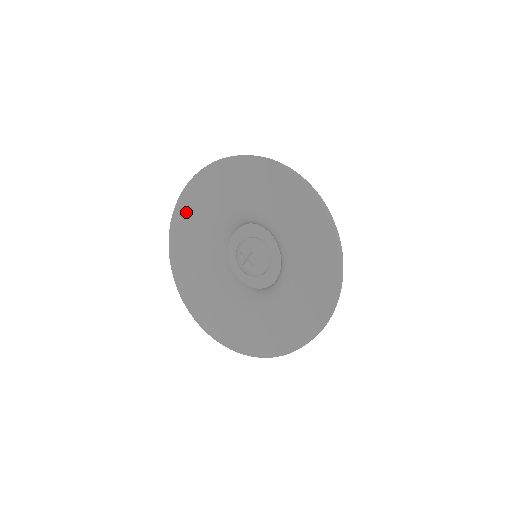
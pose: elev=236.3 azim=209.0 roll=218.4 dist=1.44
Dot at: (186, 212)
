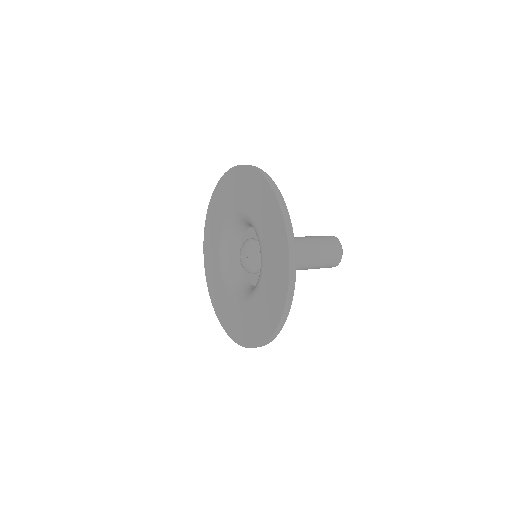
Dot at: (232, 182)
